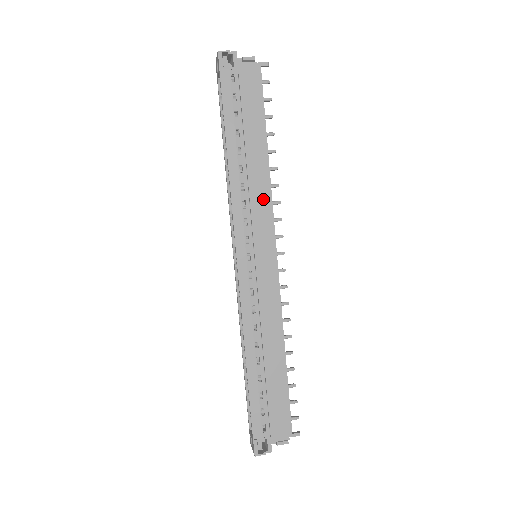
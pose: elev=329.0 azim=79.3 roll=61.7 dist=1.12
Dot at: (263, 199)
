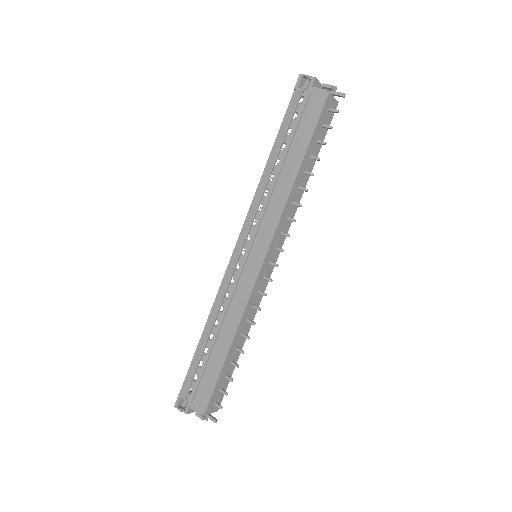
Dot at: (276, 210)
